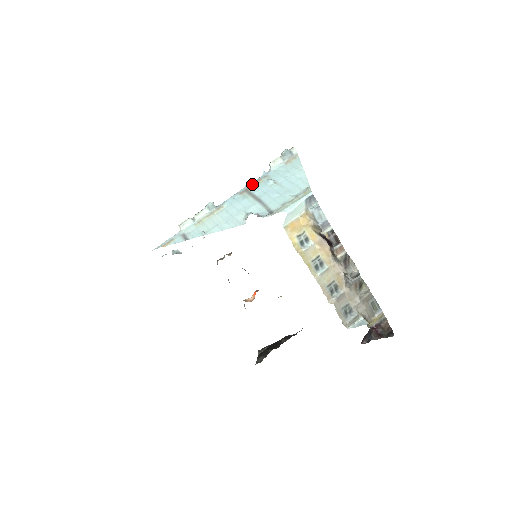
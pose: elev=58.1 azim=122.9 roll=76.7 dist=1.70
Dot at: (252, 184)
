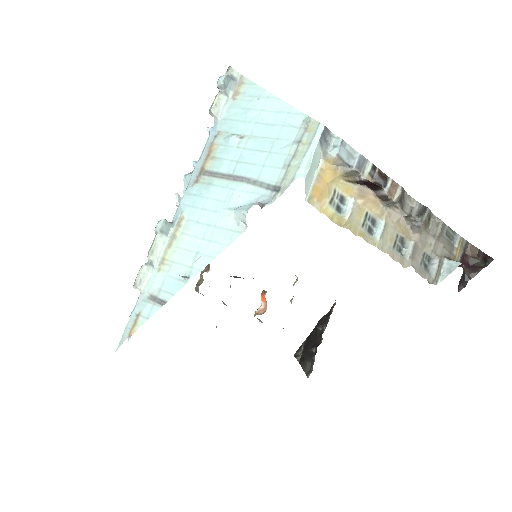
Dot at: (204, 158)
